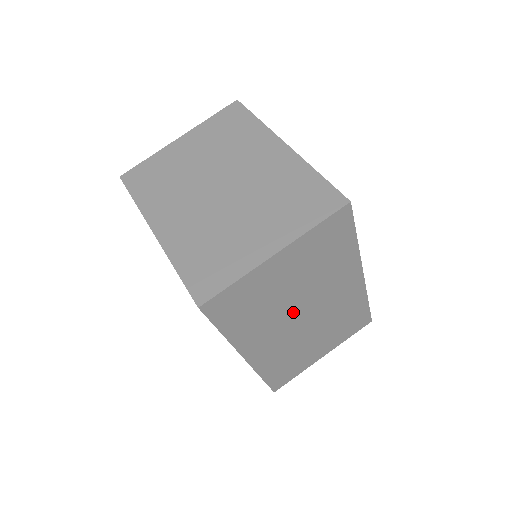
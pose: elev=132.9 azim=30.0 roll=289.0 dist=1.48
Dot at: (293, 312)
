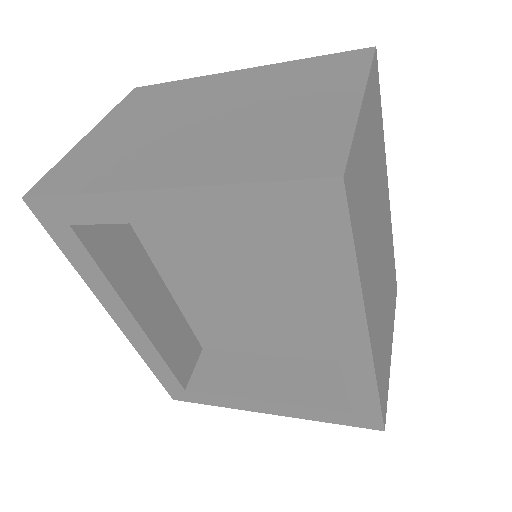
Dot at: (376, 242)
